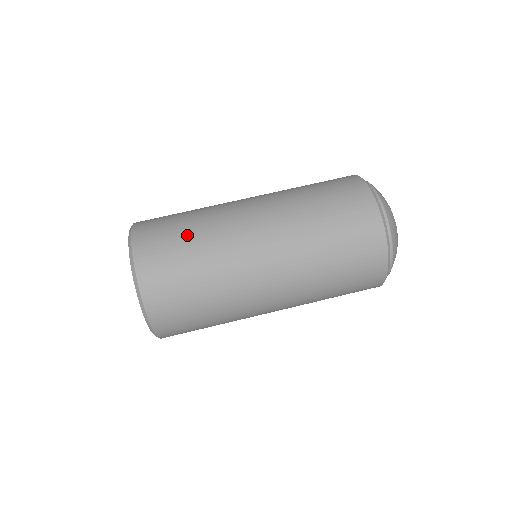
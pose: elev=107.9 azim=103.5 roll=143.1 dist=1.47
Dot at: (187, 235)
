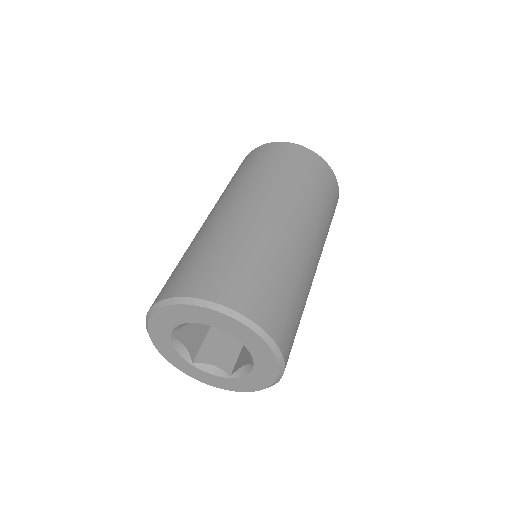
Dot at: occluded
